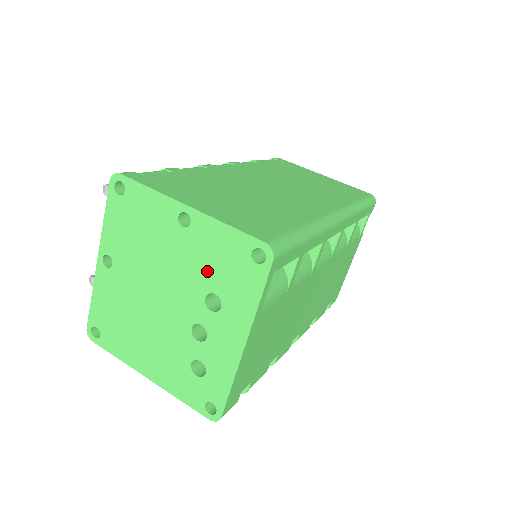
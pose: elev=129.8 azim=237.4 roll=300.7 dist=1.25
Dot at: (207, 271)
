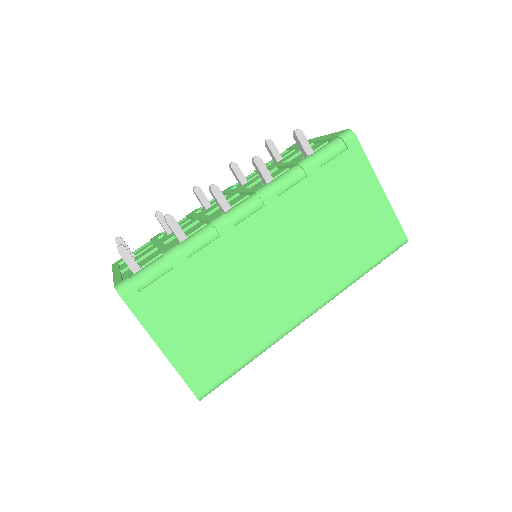
Dot at: occluded
